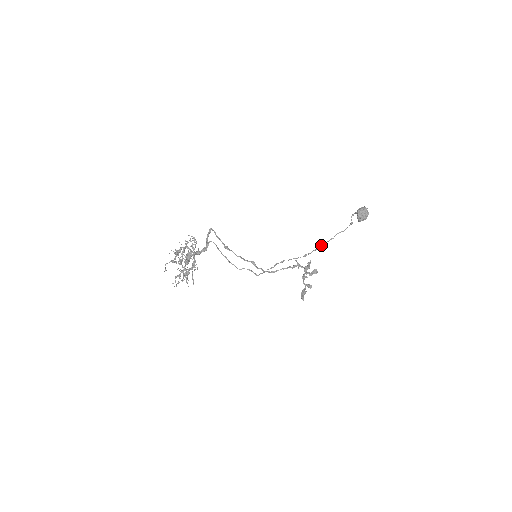
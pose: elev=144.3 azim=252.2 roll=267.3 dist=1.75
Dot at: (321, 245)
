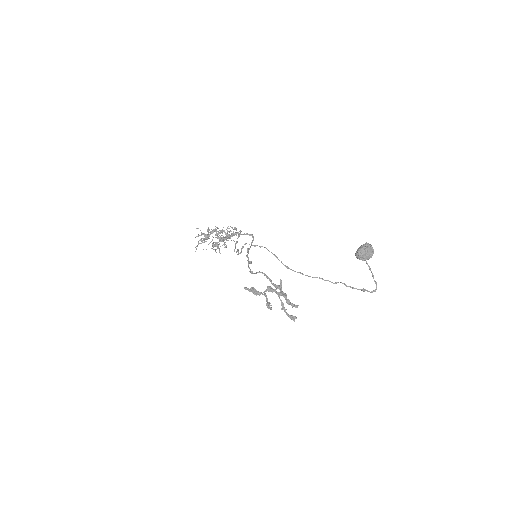
Dot at: occluded
